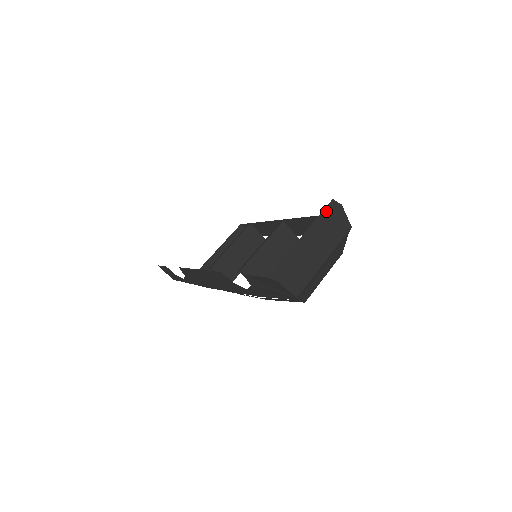
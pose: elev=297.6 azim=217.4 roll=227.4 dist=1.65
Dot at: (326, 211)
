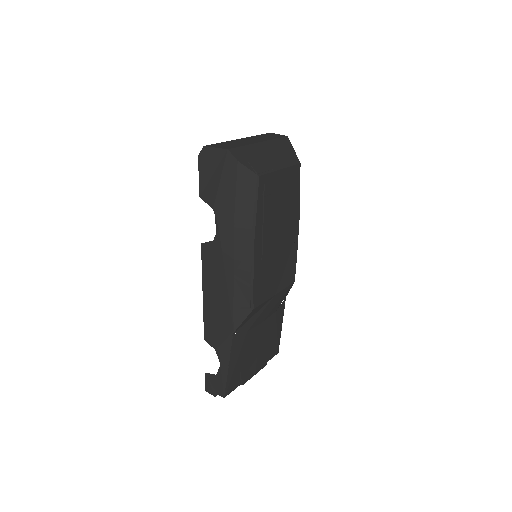
Dot at: occluded
